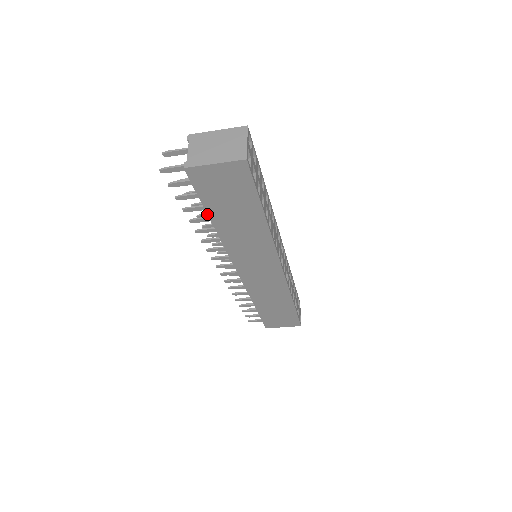
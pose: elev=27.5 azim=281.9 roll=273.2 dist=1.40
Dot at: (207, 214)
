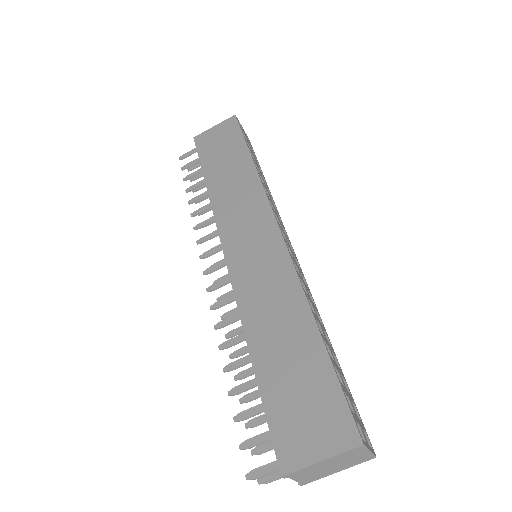
Dot at: (203, 174)
